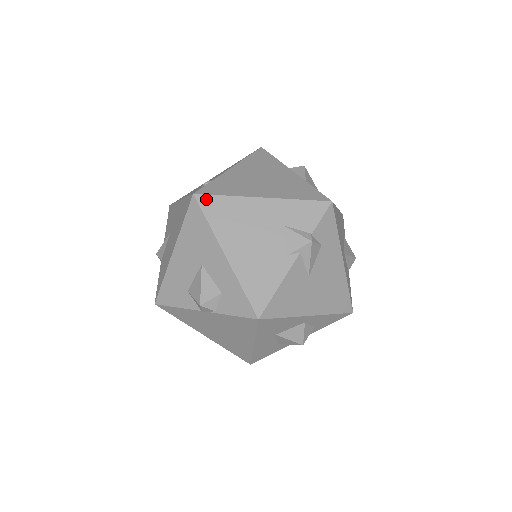
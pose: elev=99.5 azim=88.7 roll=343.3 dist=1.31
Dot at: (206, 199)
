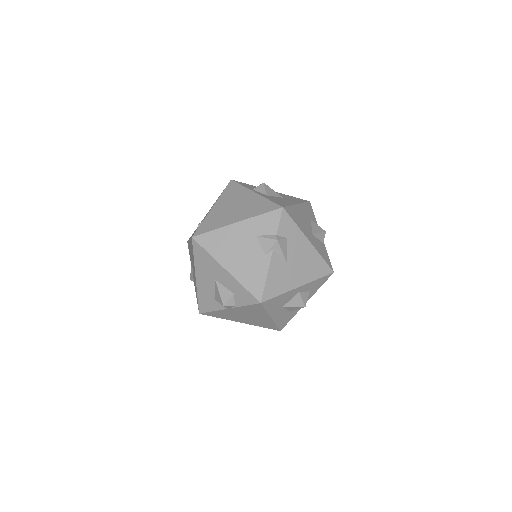
Dot at: (201, 238)
